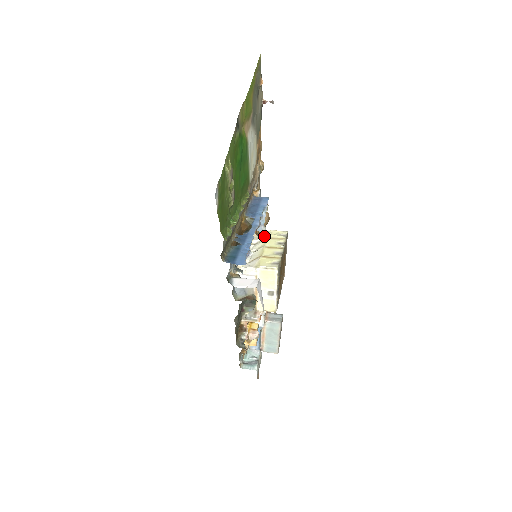
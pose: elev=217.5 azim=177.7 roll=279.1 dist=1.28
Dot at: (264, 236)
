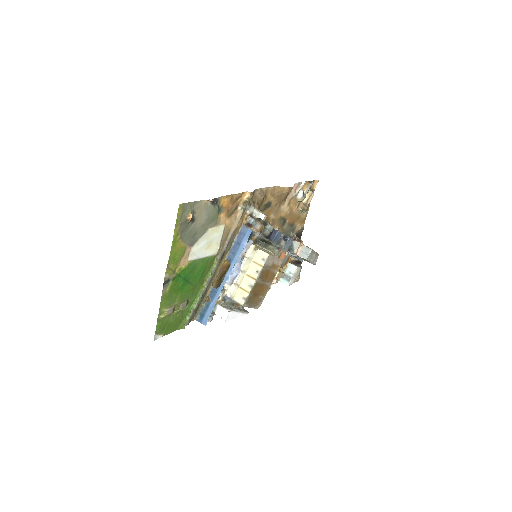
Dot at: (252, 256)
